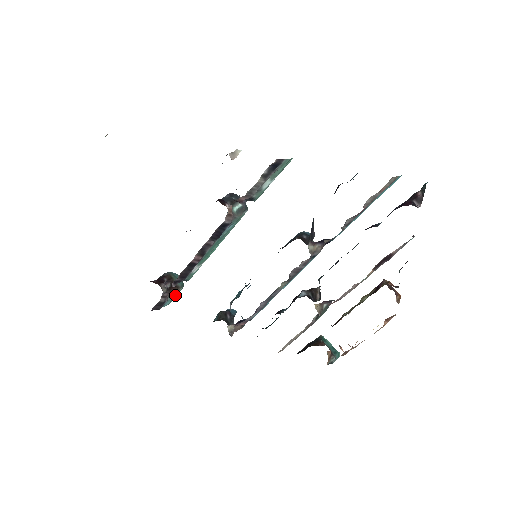
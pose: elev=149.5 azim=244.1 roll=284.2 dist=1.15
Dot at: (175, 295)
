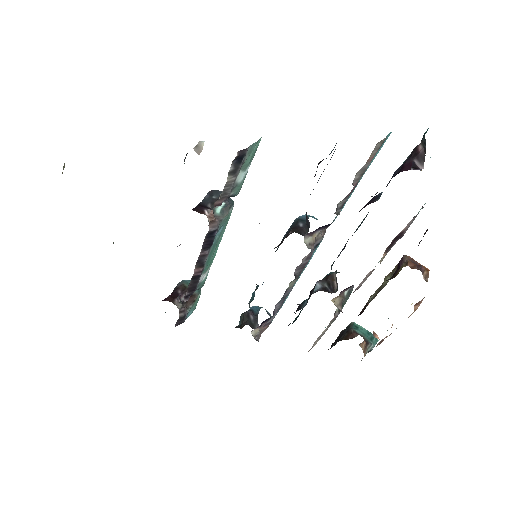
Dot at: (195, 303)
